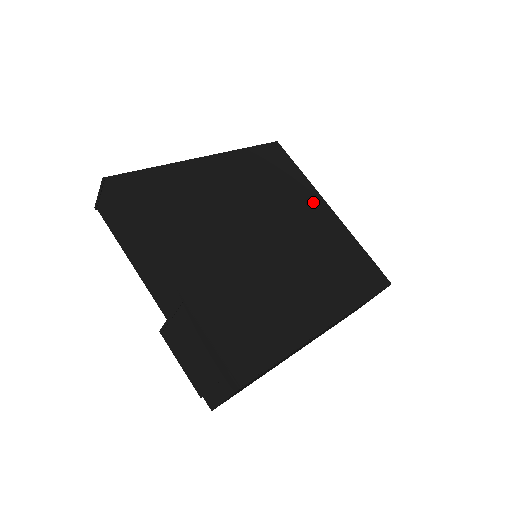
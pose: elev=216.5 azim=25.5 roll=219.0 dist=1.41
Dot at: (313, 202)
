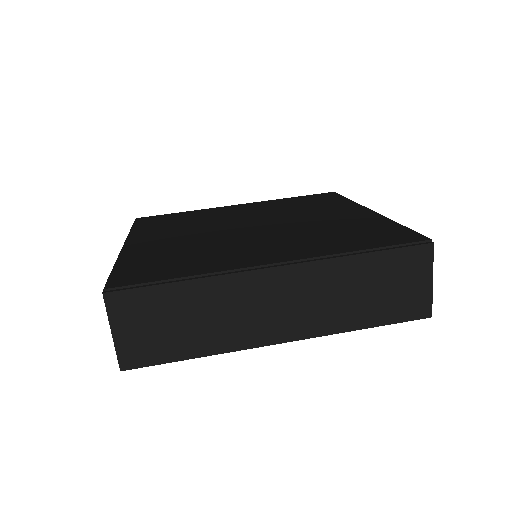
Dot at: (346, 209)
